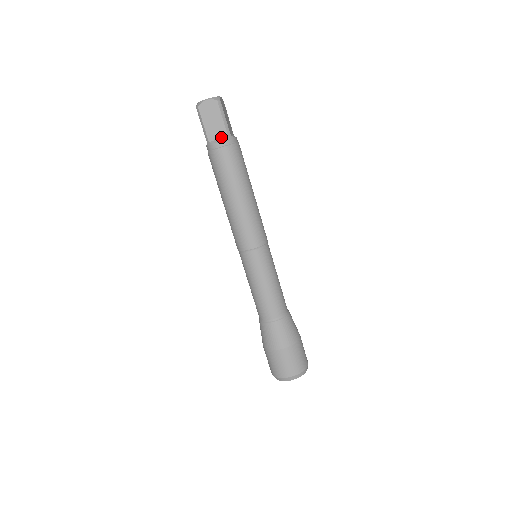
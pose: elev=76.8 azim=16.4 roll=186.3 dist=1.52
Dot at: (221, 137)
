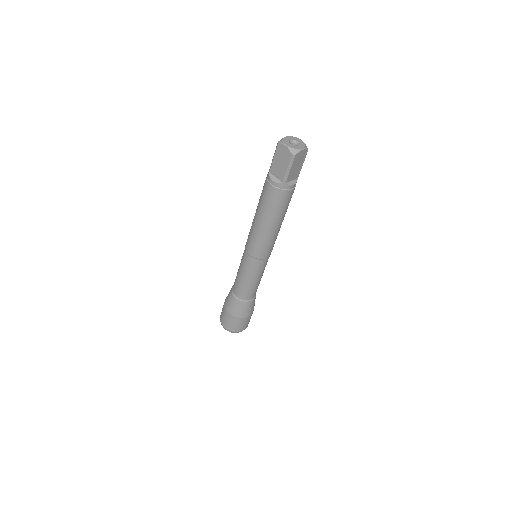
Dot at: (278, 178)
